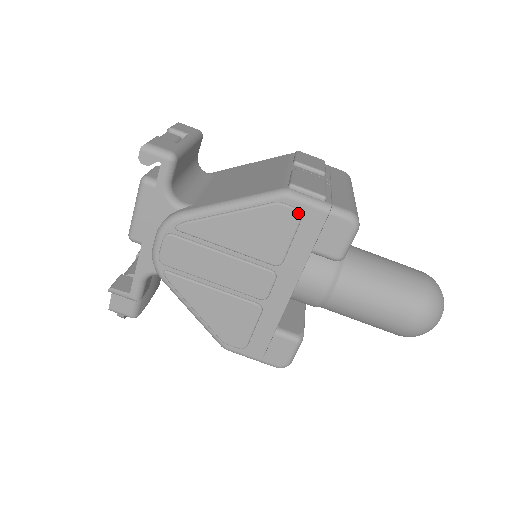
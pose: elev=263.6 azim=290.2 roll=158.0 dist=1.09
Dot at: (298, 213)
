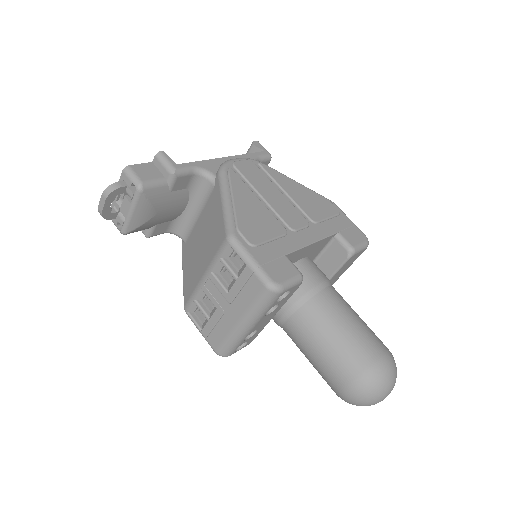
Dot at: (338, 211)
